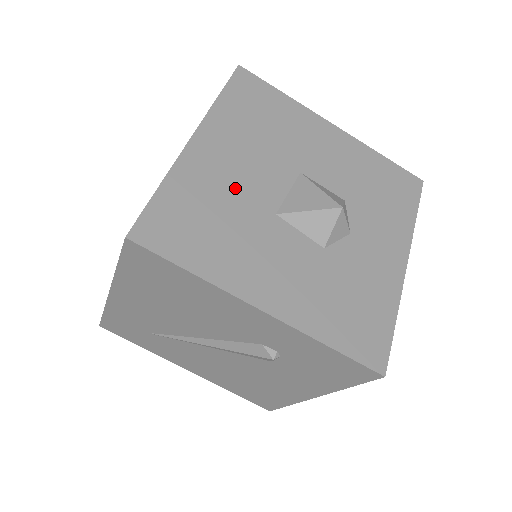
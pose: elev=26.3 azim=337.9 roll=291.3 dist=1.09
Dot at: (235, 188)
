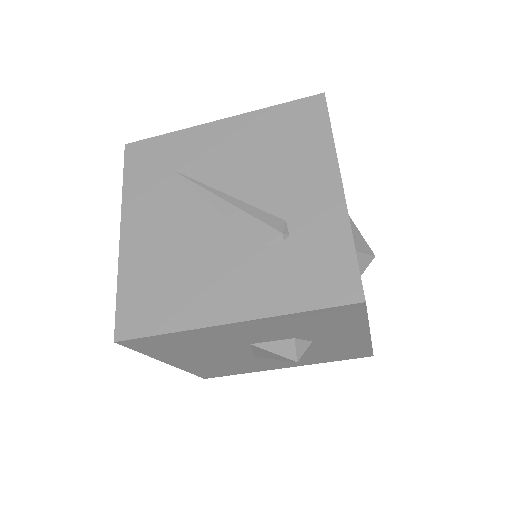
Dot at: occluded
